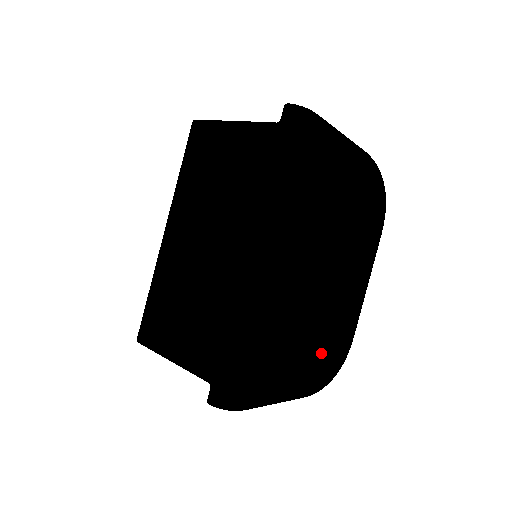
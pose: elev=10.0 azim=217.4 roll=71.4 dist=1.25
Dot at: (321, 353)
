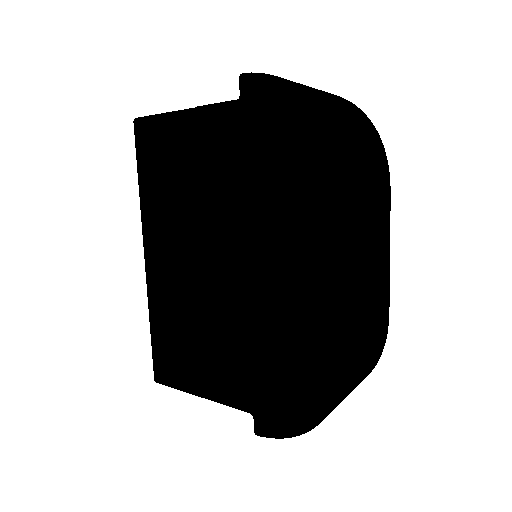
Dot at: (364, 350)
